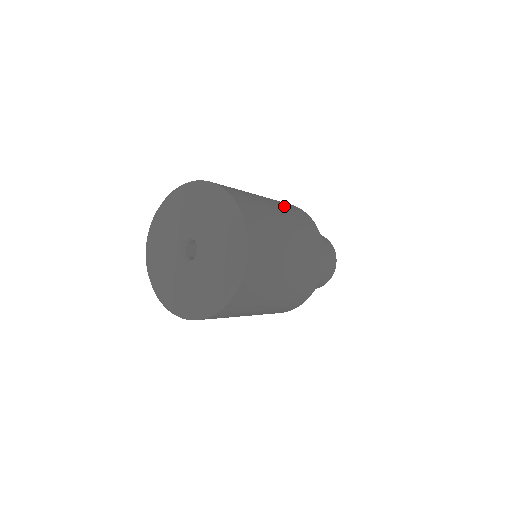
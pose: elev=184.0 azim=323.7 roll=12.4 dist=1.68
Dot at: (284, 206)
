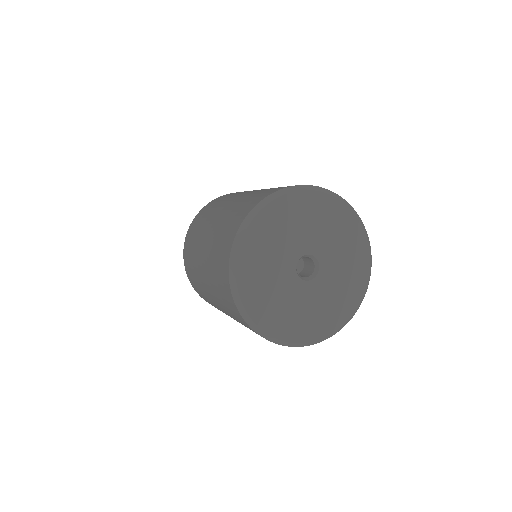
Dot at: occluded
